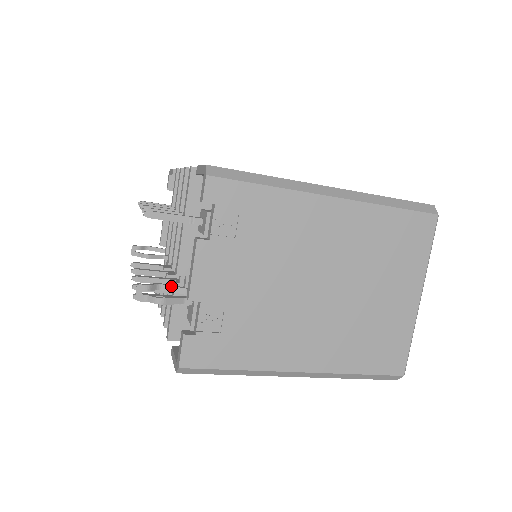
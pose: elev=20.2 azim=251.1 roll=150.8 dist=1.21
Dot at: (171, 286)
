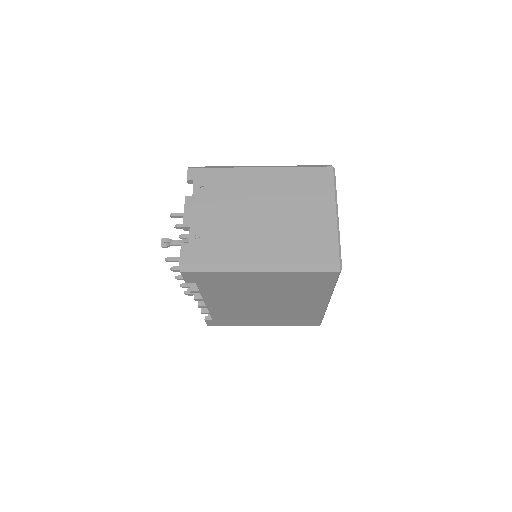
Dot at: (182, 240)
